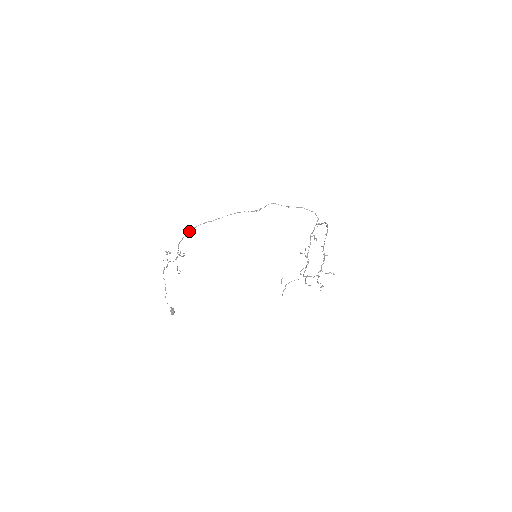
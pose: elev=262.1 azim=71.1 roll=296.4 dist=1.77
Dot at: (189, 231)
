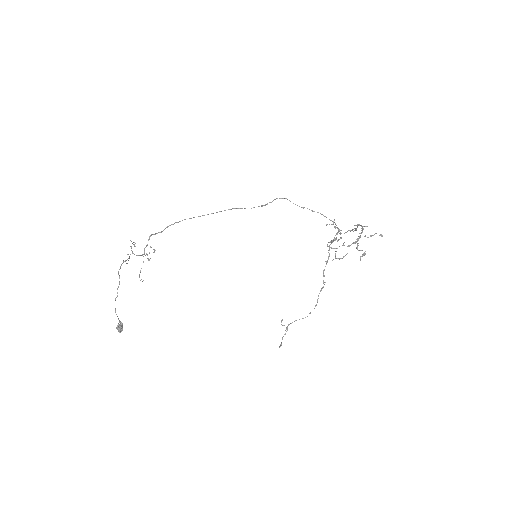
Dot at: (167, 226)
